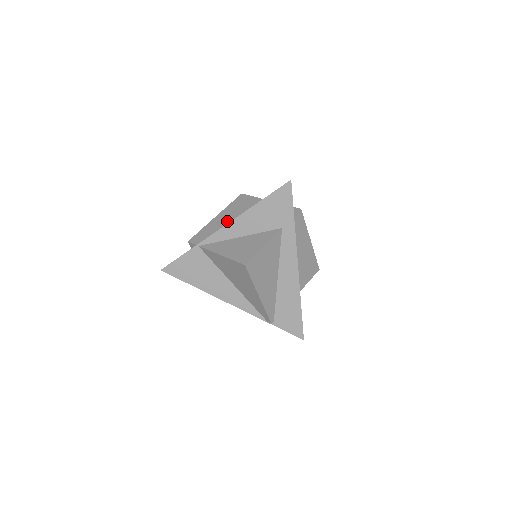
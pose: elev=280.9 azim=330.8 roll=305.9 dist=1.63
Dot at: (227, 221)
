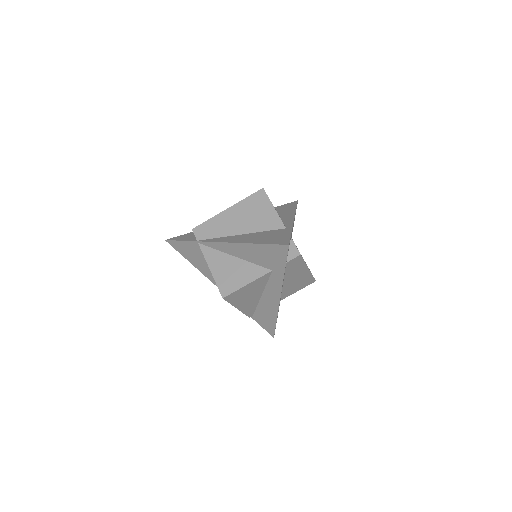
Dot at: (233, 224)
